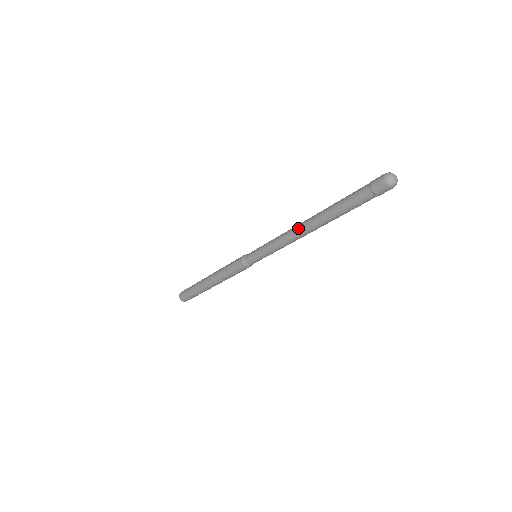
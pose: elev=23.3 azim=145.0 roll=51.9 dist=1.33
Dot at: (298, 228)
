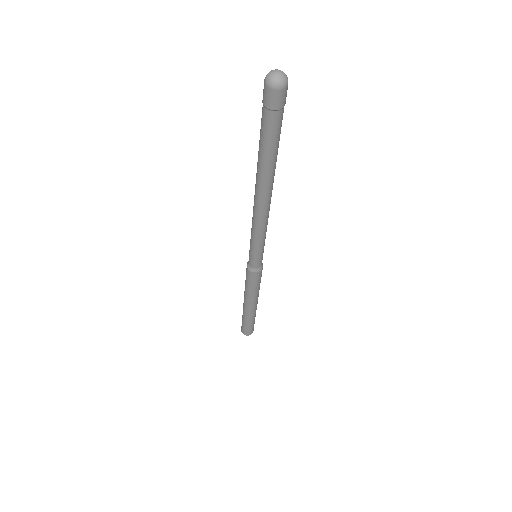
Dot at: (257, 206)
